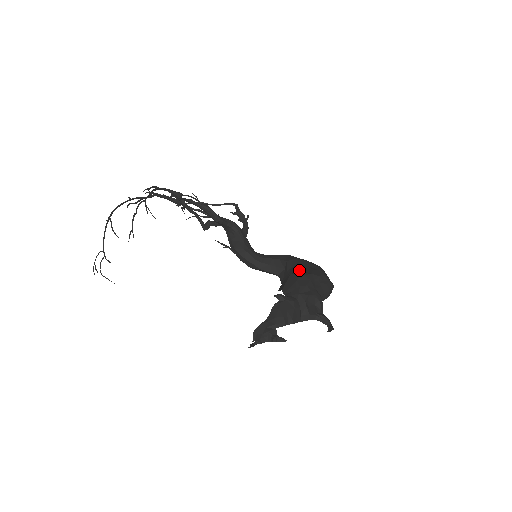
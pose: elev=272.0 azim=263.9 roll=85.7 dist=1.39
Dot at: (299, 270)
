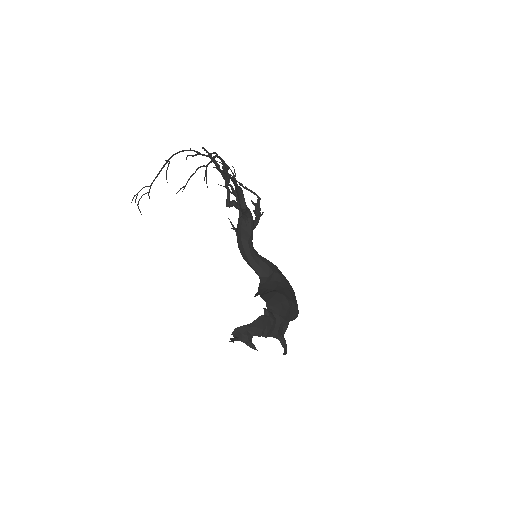
Dot at: (284, 291)
